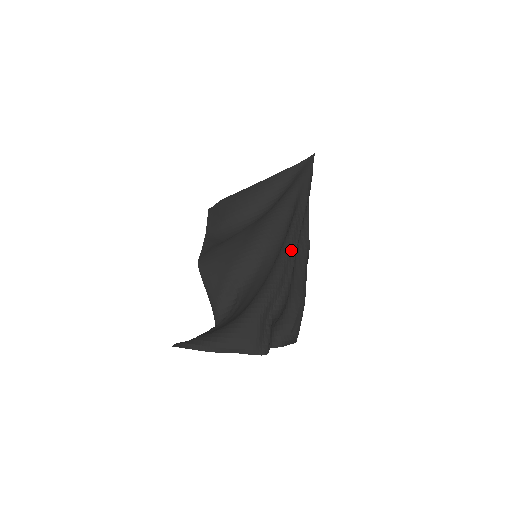
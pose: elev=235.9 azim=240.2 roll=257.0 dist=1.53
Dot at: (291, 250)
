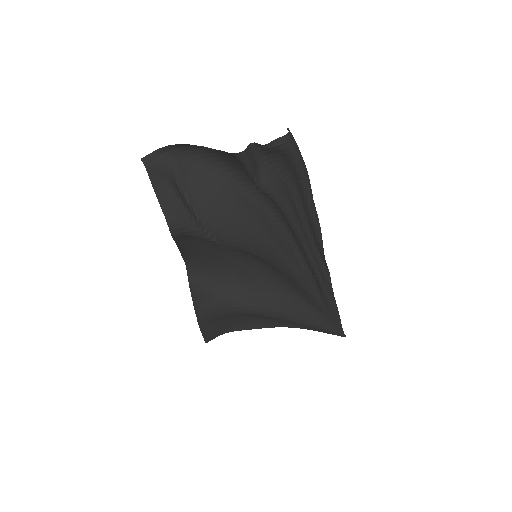
Dot at: (300, 245)
